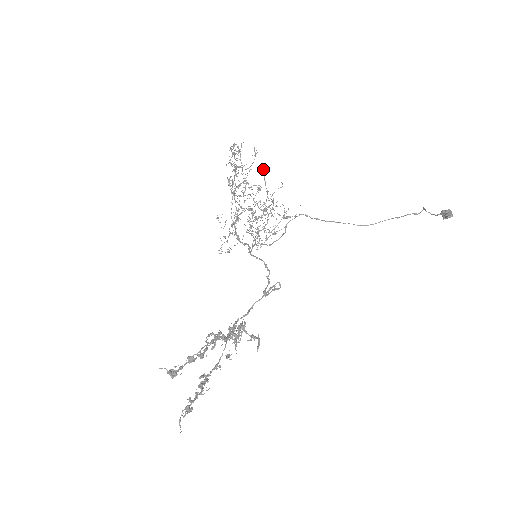
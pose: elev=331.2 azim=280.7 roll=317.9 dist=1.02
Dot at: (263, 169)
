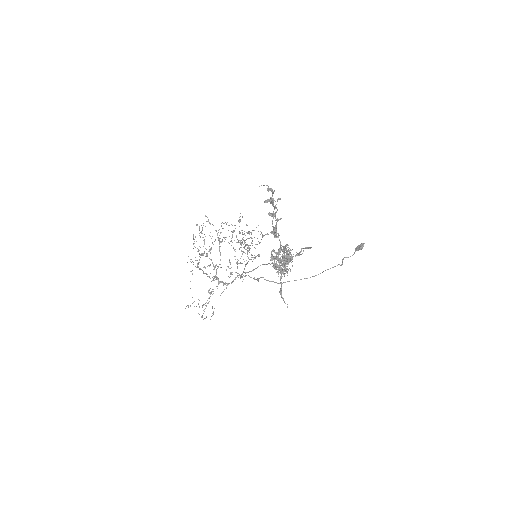
Dot at: (225, 239)
